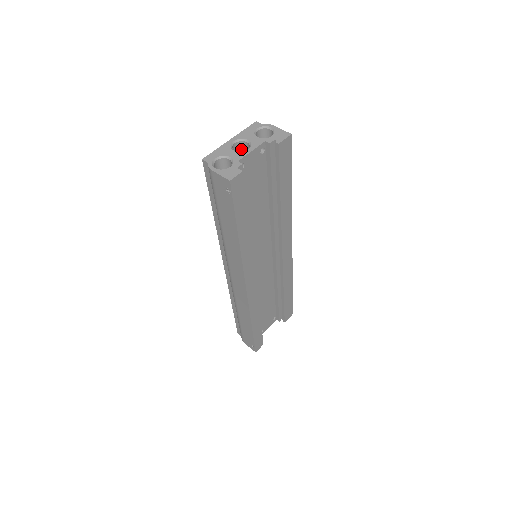
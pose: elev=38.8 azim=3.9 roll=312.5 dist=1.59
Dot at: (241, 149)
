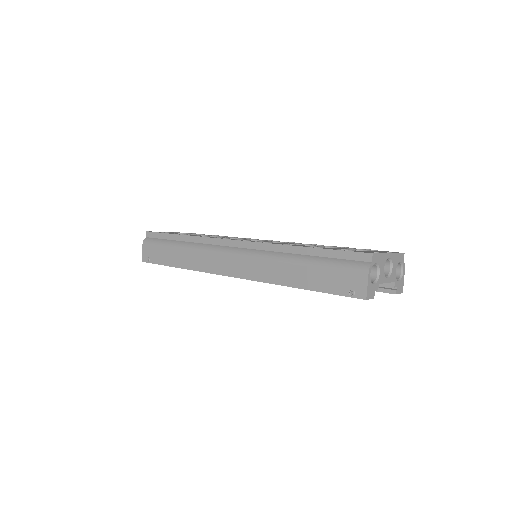
Dot at: occluded
